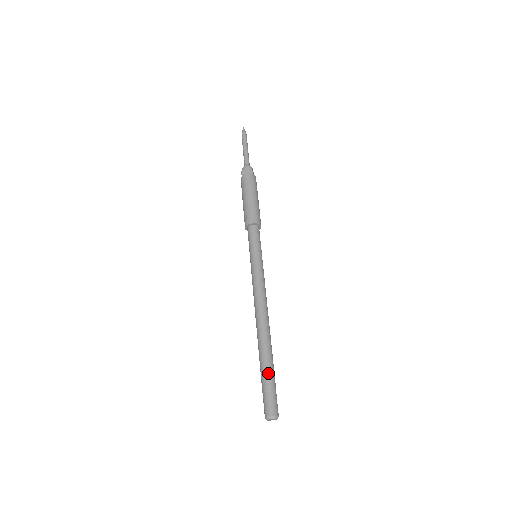
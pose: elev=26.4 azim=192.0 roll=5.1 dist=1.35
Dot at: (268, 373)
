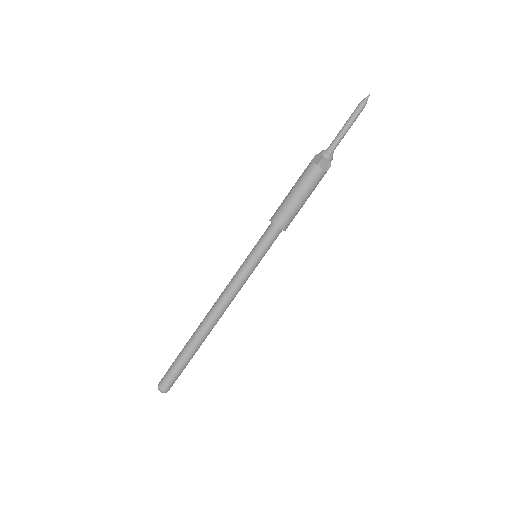
Dot at: (187, 363)
